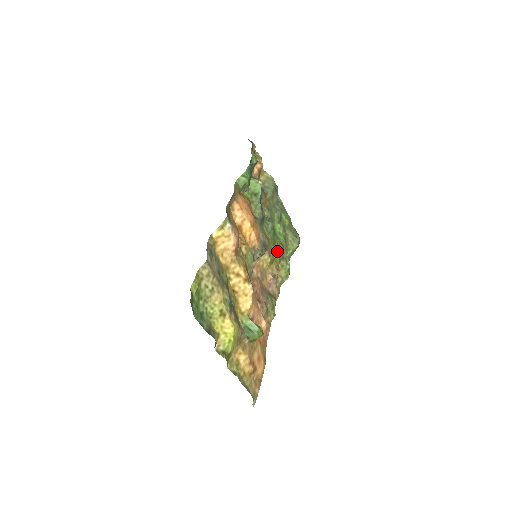
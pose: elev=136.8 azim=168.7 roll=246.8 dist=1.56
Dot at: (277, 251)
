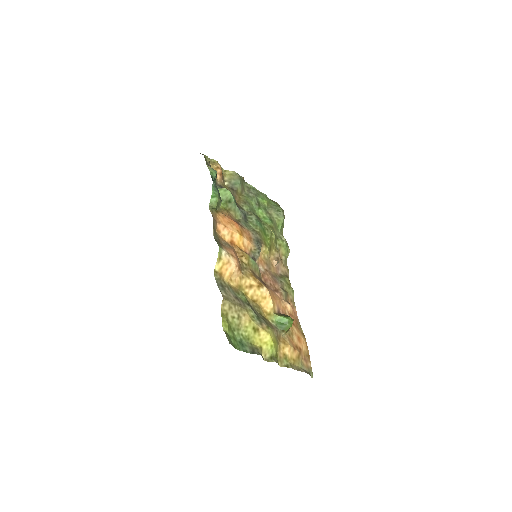
Dot at: (270, 237)
